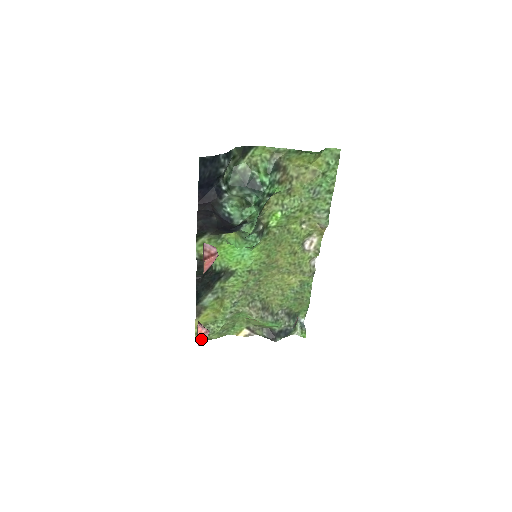
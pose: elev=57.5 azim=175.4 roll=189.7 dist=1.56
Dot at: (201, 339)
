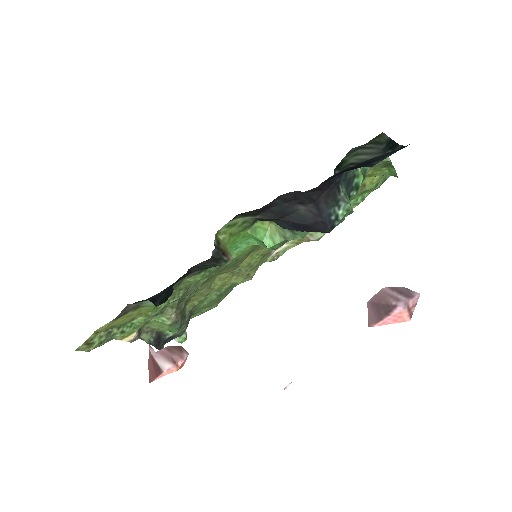
Dot at: (166, 373)
